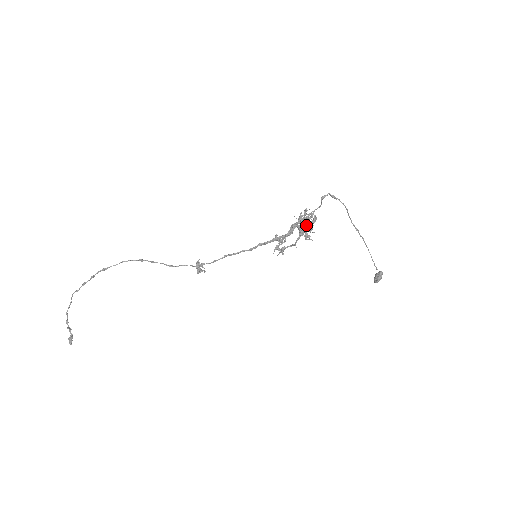
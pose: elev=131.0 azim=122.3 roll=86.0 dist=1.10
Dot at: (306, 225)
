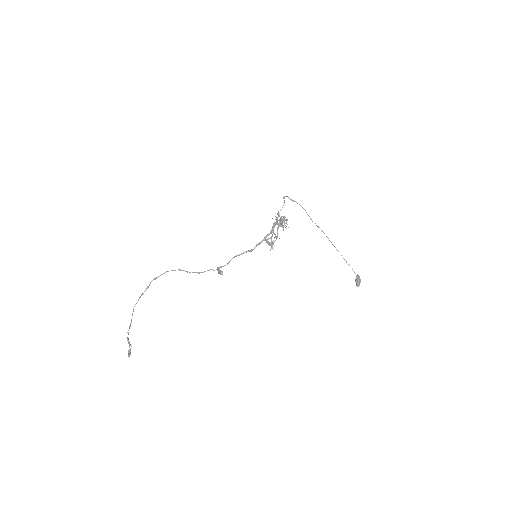
Dot at: (280, 220)
